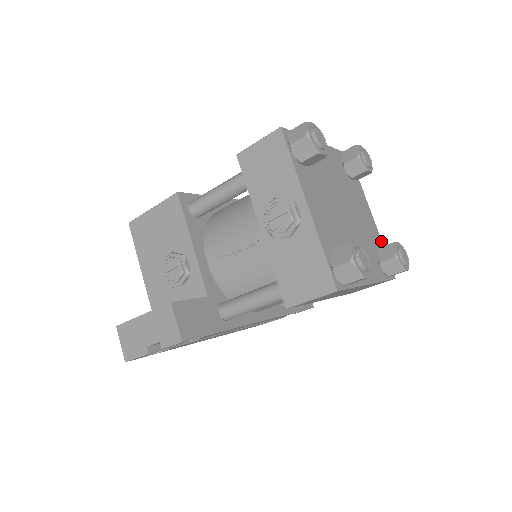
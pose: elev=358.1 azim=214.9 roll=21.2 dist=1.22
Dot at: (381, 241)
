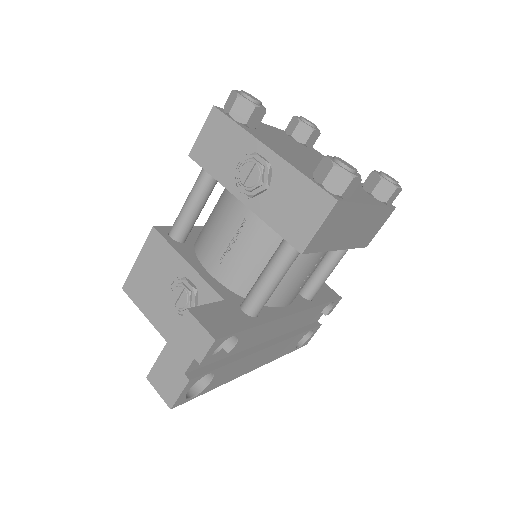
Dot at: occluded
